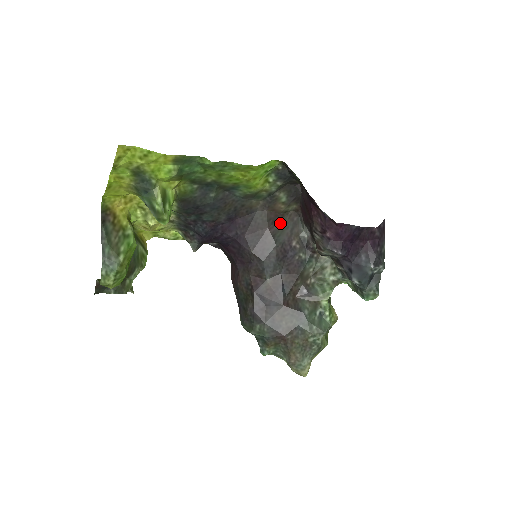
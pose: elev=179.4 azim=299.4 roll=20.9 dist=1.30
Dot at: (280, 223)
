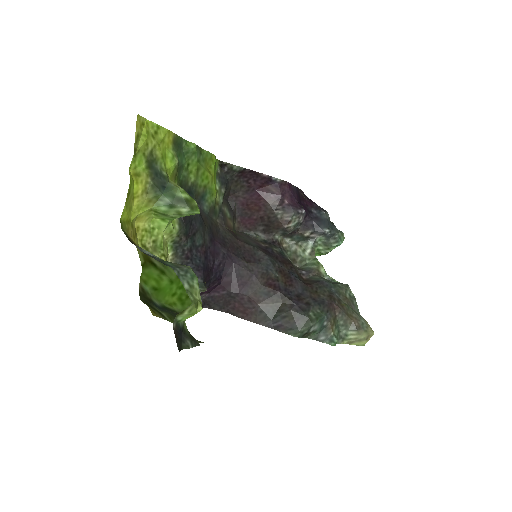
Dot at: (240, 237)
